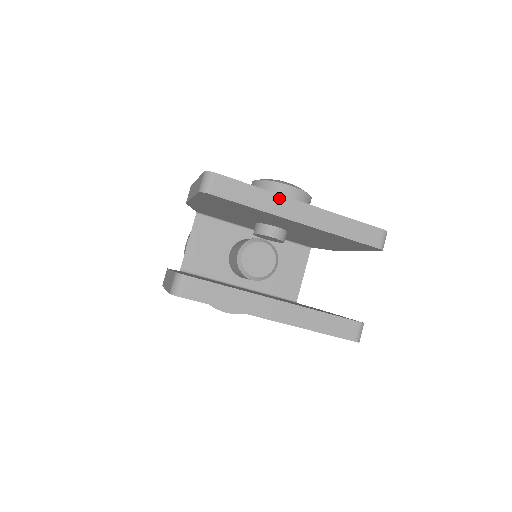
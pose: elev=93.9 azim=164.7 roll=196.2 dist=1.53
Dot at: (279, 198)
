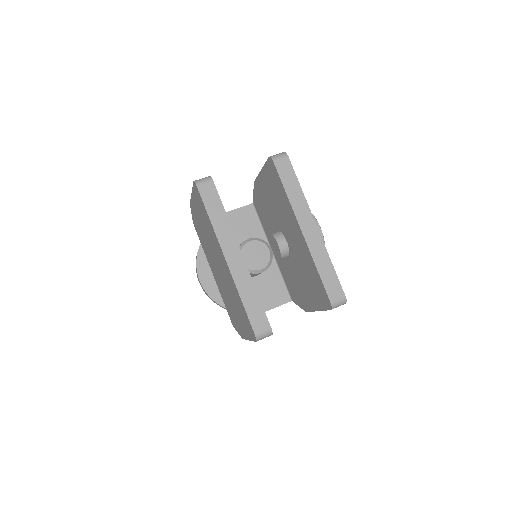
Dot at: (306, 206)
